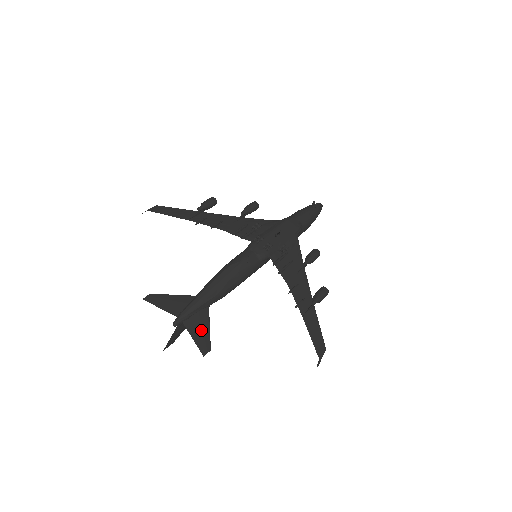
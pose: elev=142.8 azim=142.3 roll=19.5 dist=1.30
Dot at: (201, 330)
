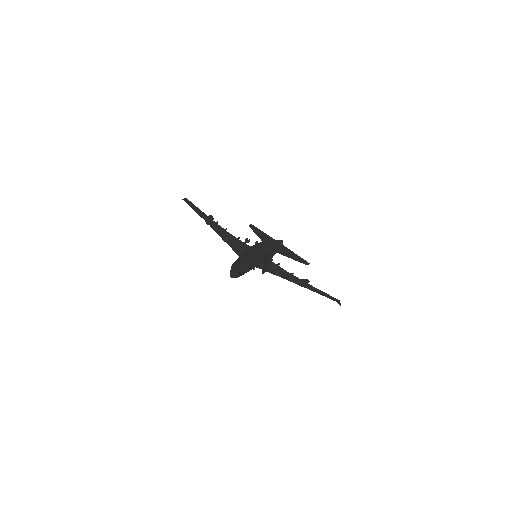
Dot at: (292, 255)
